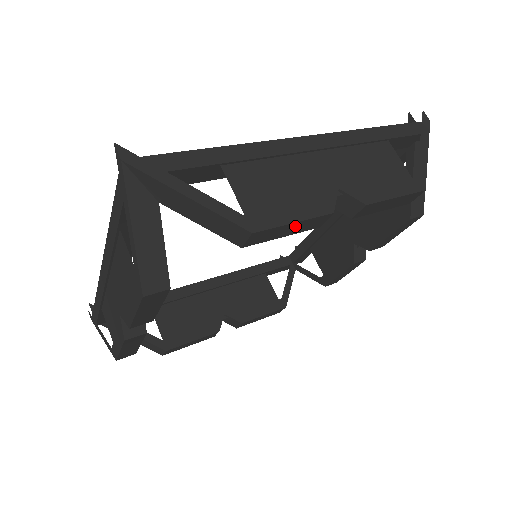
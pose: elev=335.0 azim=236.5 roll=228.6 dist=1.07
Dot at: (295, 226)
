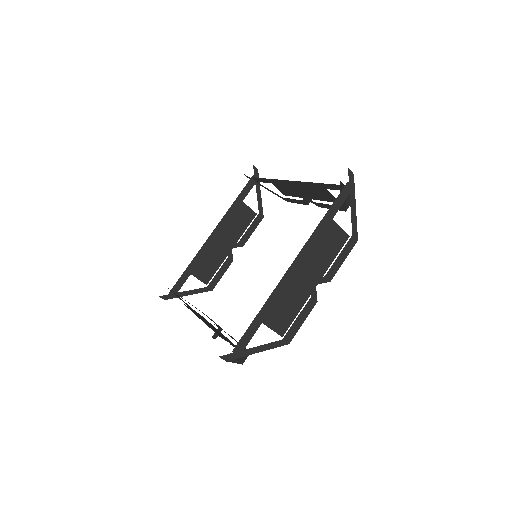
Dot at: (302, 319)
